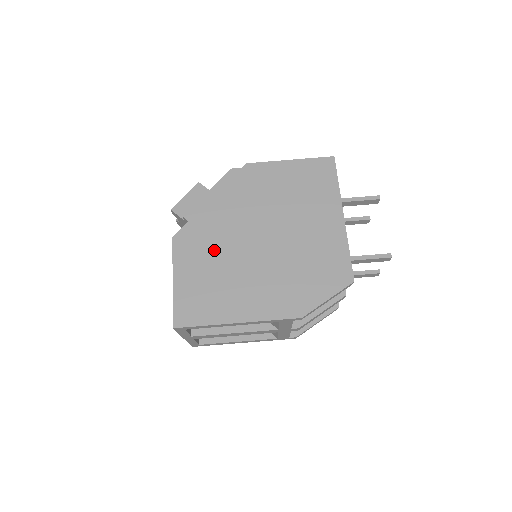
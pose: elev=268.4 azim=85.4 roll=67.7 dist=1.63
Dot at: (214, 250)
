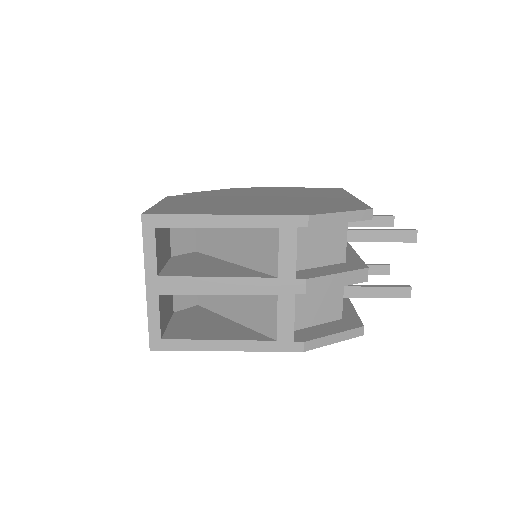
Dot at: (210, 199)
